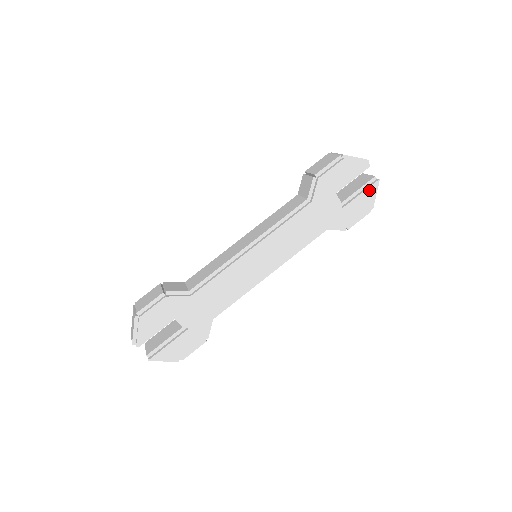
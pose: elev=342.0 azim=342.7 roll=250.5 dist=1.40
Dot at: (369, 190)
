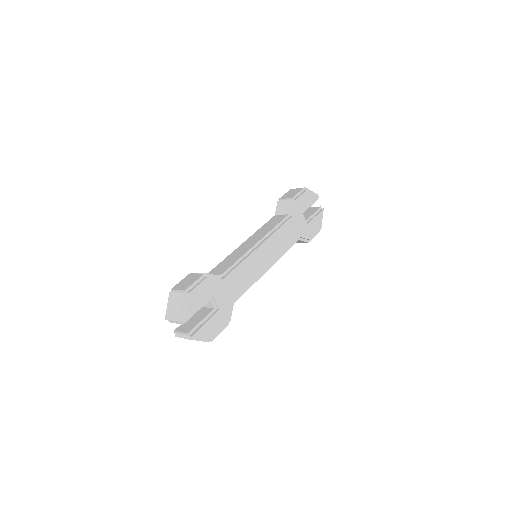
Dot at: (319, 215)
